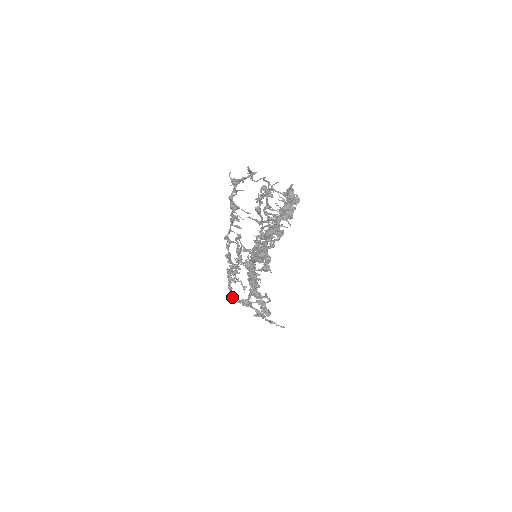
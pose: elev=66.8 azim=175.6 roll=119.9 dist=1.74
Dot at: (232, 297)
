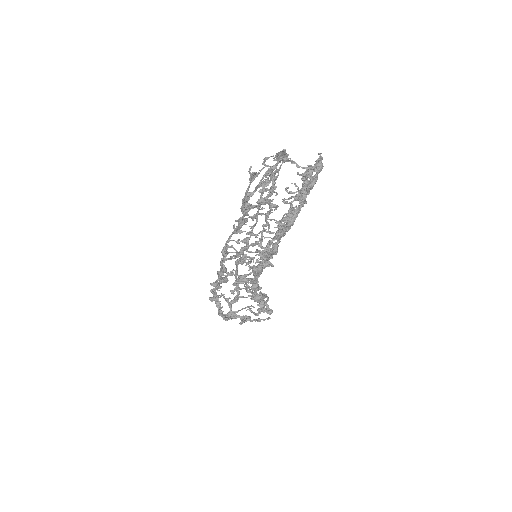
Dot at: (222, 317)
